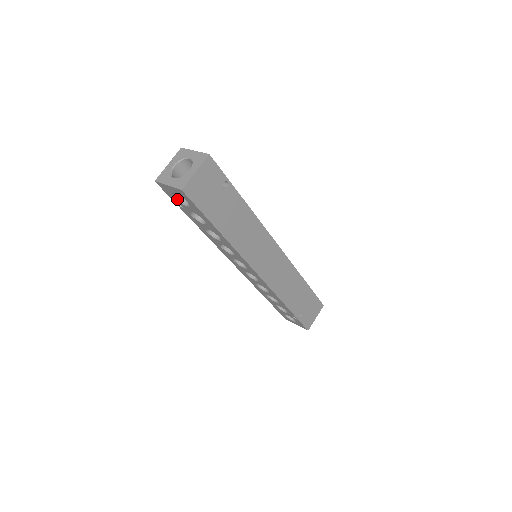
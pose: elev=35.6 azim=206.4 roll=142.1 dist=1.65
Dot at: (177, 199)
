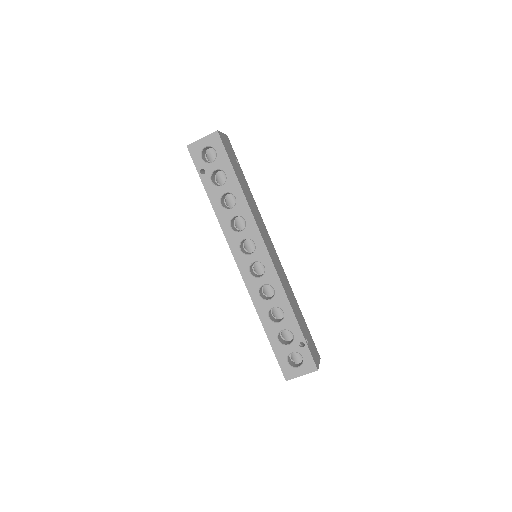
Dot at: (203, 160)
